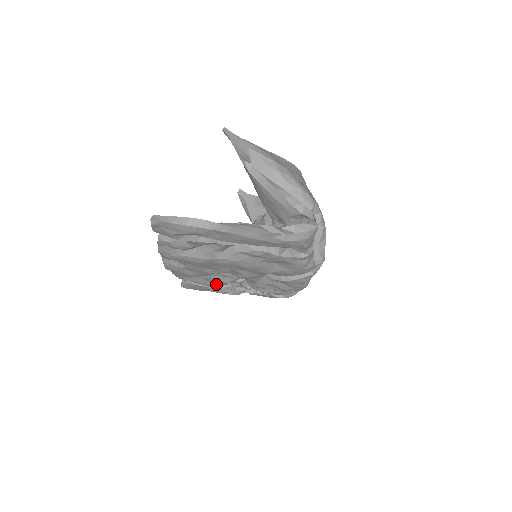
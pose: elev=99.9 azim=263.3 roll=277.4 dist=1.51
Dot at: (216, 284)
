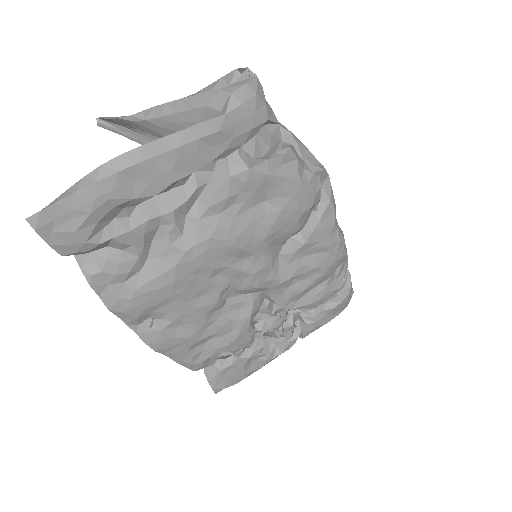
Dot at: (238, 333)
